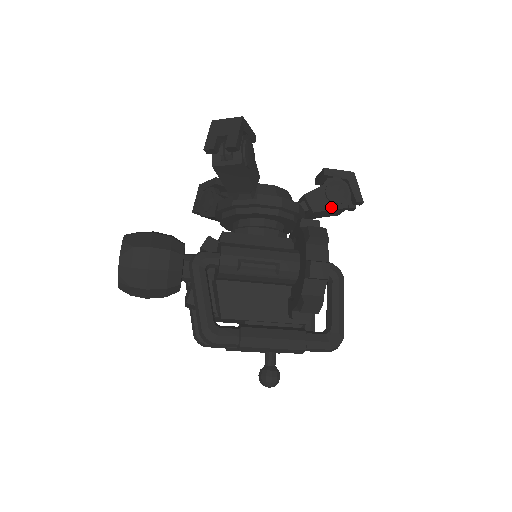
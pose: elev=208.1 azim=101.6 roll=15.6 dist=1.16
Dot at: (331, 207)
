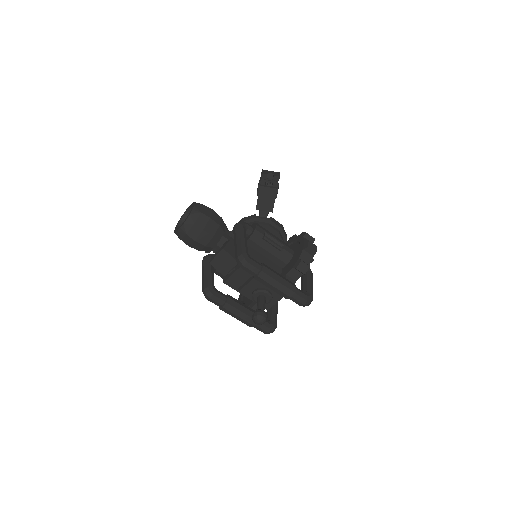
Dot at: occluded
